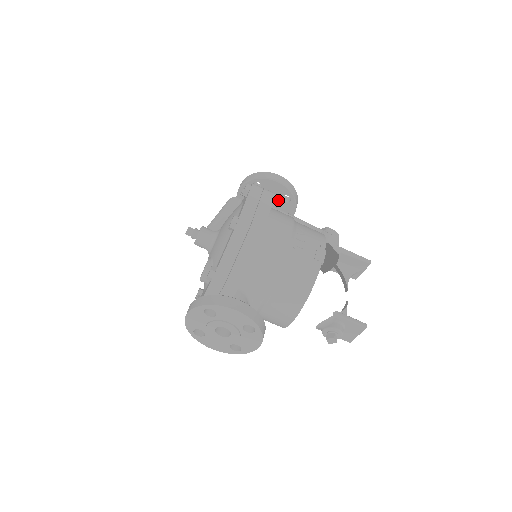
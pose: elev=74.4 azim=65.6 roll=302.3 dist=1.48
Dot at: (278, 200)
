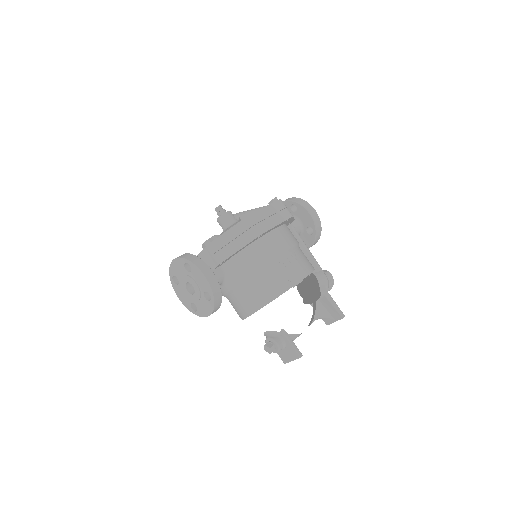
Dot at: (304, 228)
